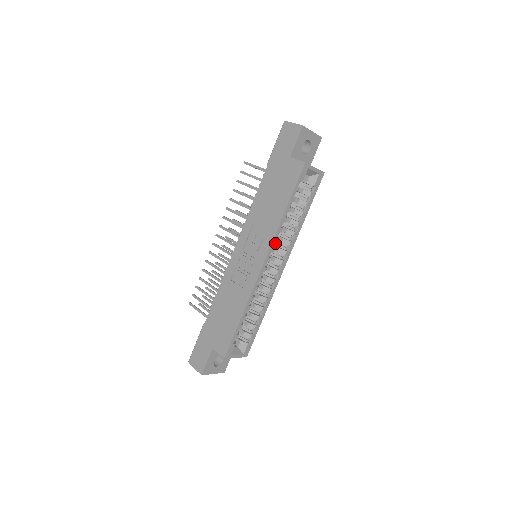
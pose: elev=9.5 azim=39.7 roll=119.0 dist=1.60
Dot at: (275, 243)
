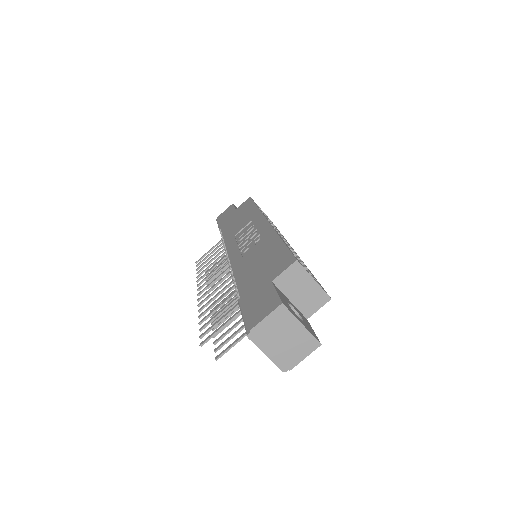
Dot at: occluded
